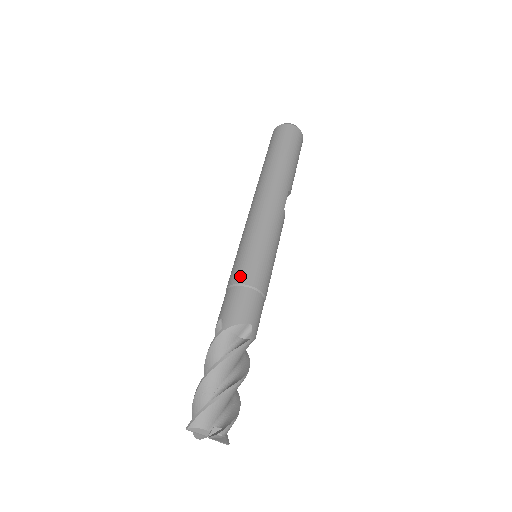
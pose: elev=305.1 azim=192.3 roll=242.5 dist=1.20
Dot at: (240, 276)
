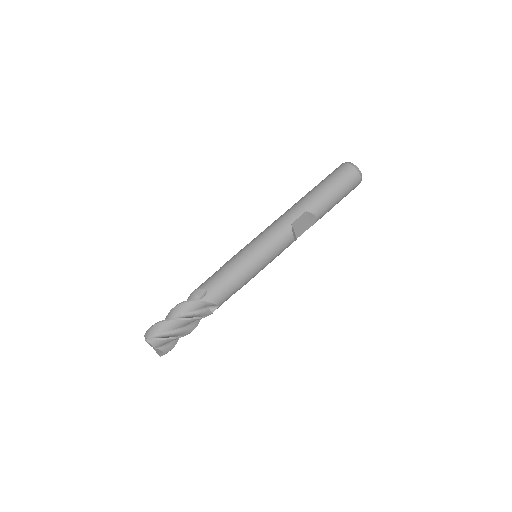
Dot at: (225, 263)
